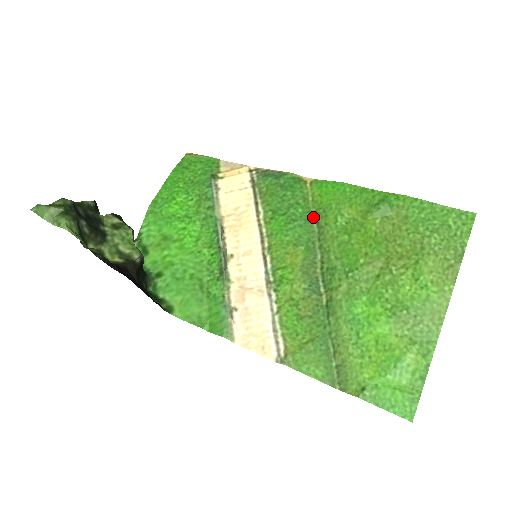
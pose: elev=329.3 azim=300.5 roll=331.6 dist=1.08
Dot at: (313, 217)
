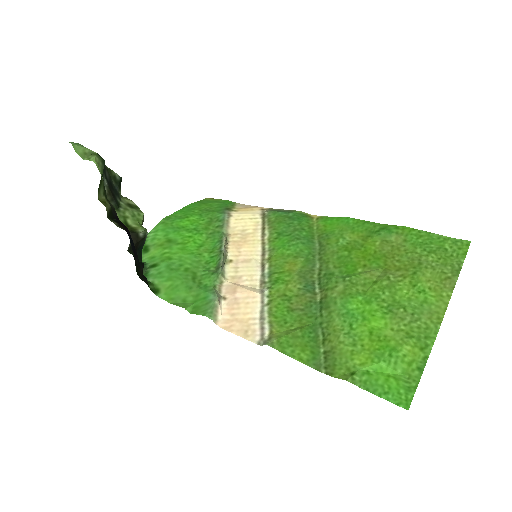
Dot at: (316, 239)
